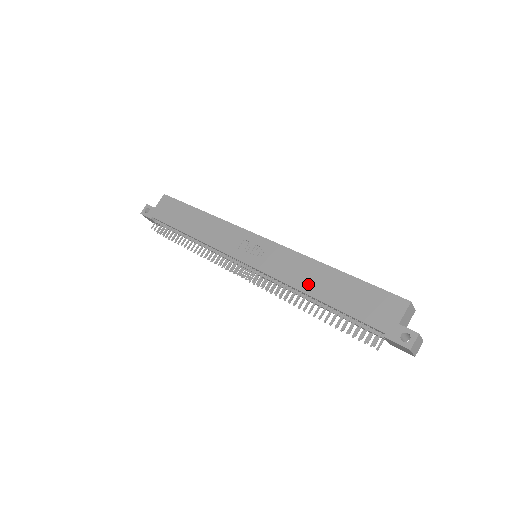
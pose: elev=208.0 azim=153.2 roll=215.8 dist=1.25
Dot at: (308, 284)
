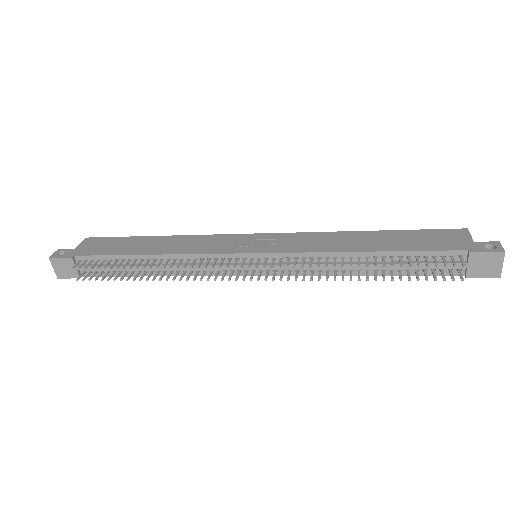
Dot at: (349, 245)
